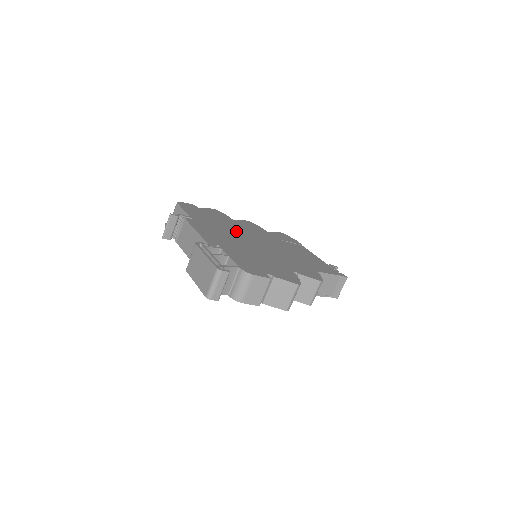
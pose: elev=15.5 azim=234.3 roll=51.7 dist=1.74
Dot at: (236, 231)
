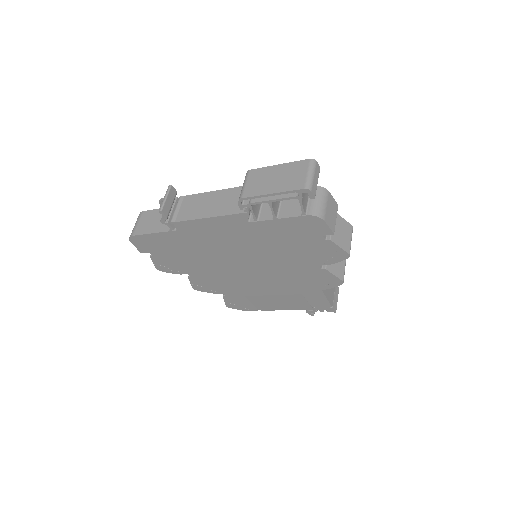
Dot at: occluded
